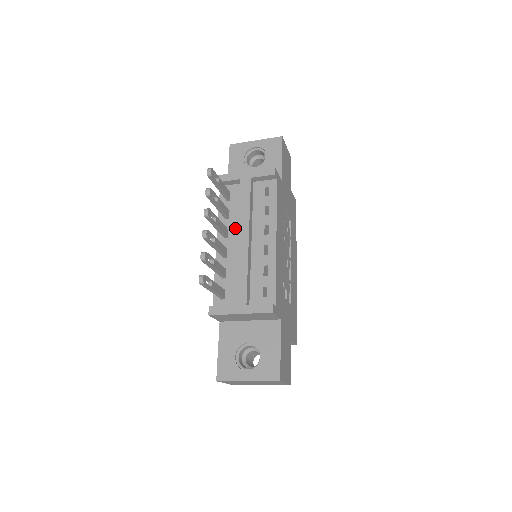
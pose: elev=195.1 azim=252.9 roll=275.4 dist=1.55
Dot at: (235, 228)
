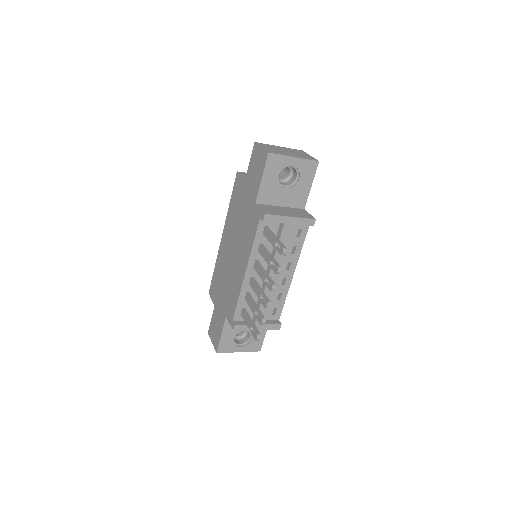
Dot at: (265, 261)
